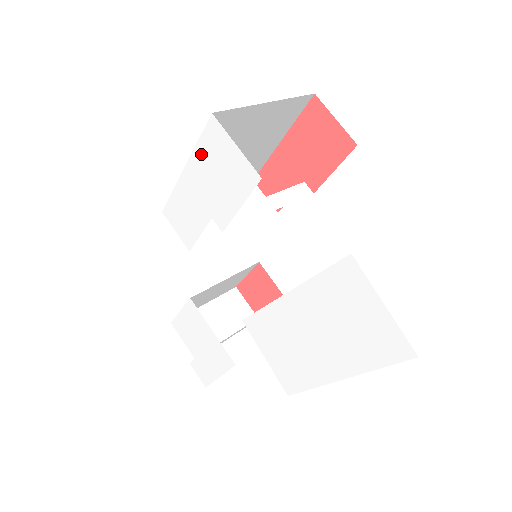
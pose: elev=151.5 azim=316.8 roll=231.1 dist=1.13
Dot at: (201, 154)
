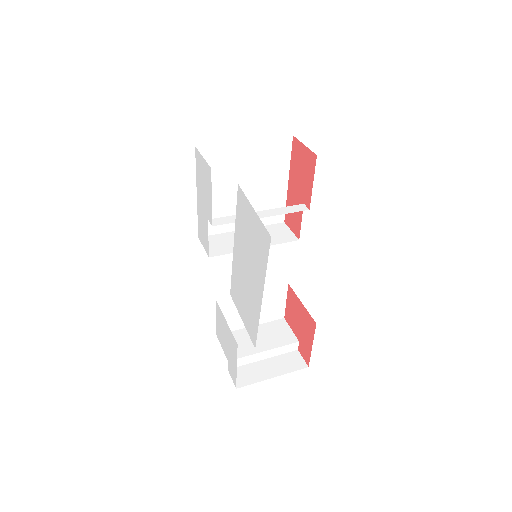
Dot at: (198, 177)
